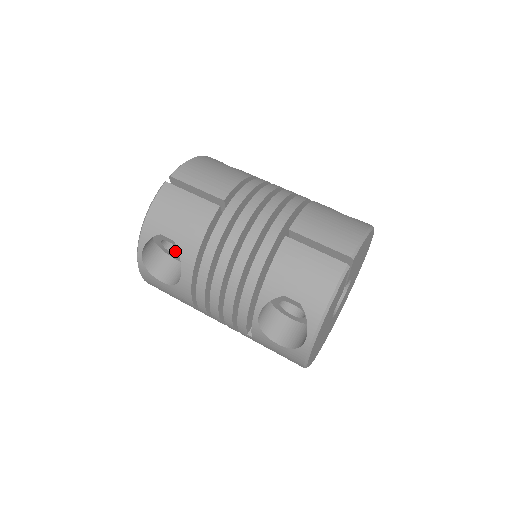
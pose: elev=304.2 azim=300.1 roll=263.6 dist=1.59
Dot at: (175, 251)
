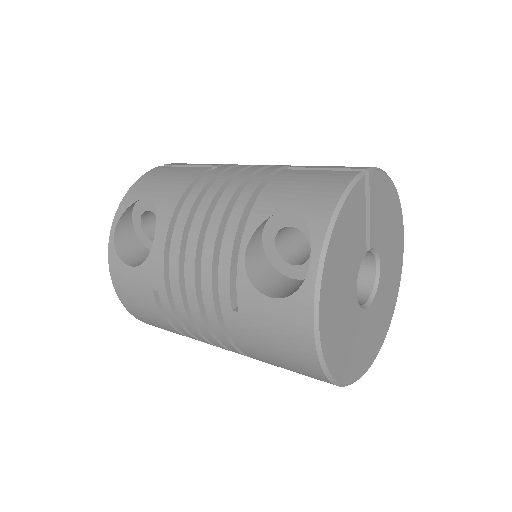
Dot at: occluded
